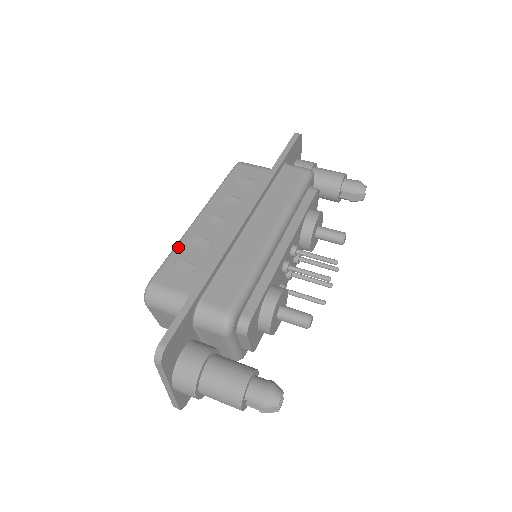
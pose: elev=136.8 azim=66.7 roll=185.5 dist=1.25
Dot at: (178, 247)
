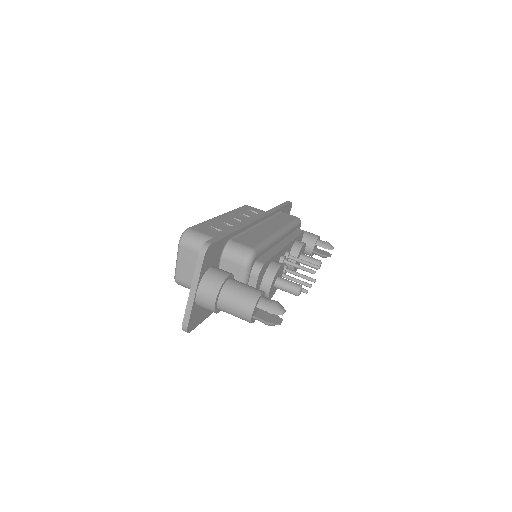
Dot at: (208, 221)
